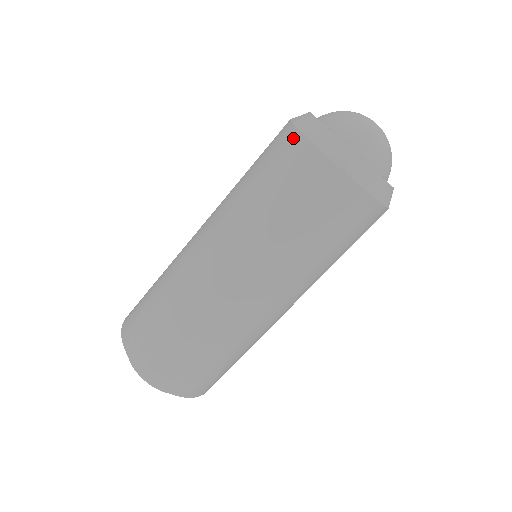
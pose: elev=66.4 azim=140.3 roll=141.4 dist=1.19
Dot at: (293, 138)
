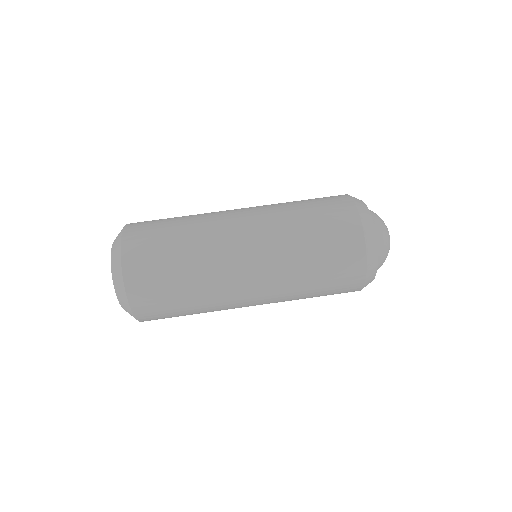
Dot at: (354, 222)
